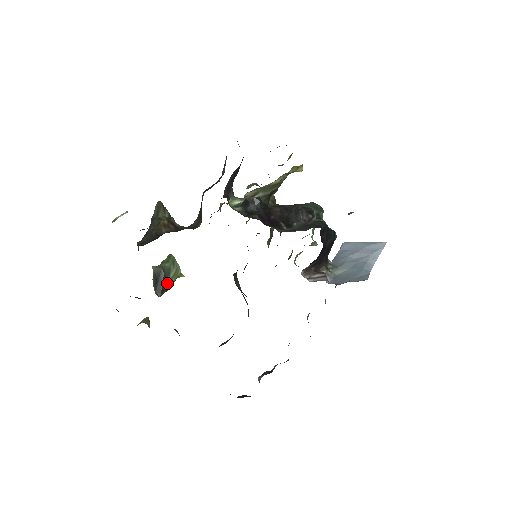
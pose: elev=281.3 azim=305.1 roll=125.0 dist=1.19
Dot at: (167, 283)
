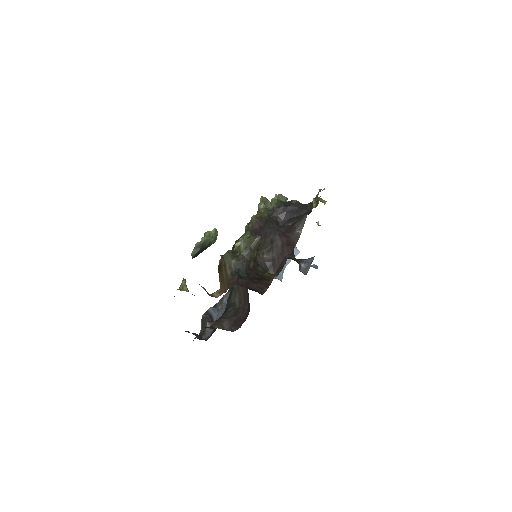
Dot at: occluded
